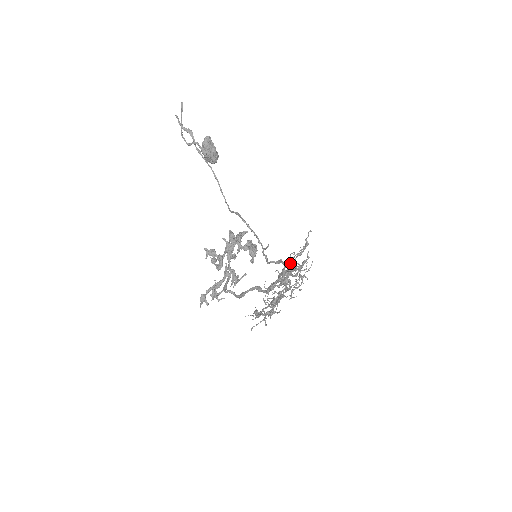
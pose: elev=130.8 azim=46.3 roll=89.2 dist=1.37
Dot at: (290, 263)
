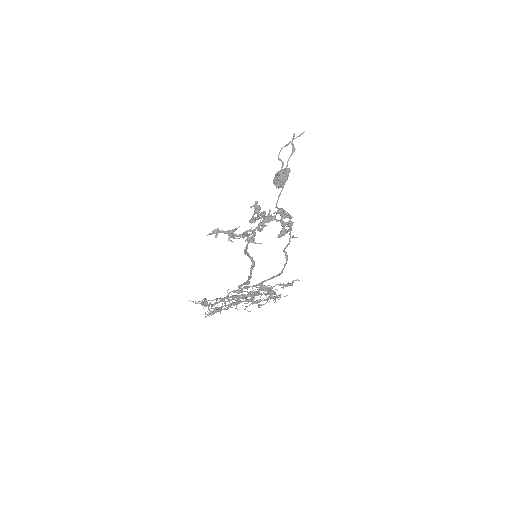
Dot at: occluded
